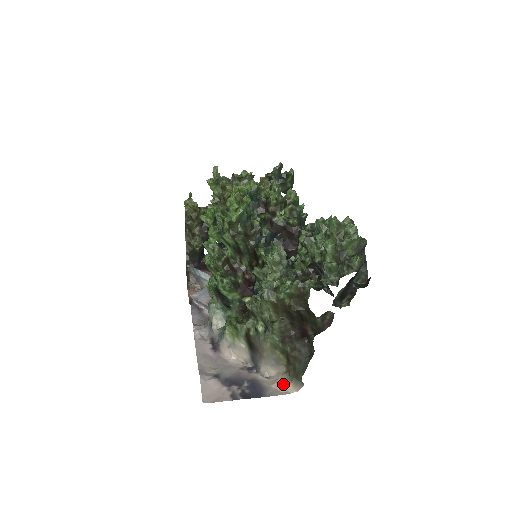
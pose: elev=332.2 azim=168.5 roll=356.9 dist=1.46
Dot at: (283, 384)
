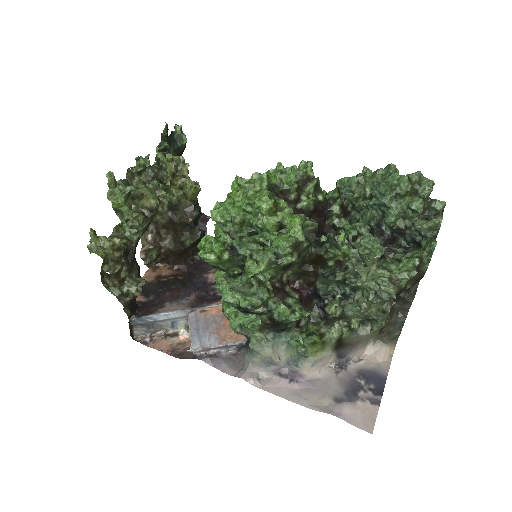
Dot at: (382, 353)
